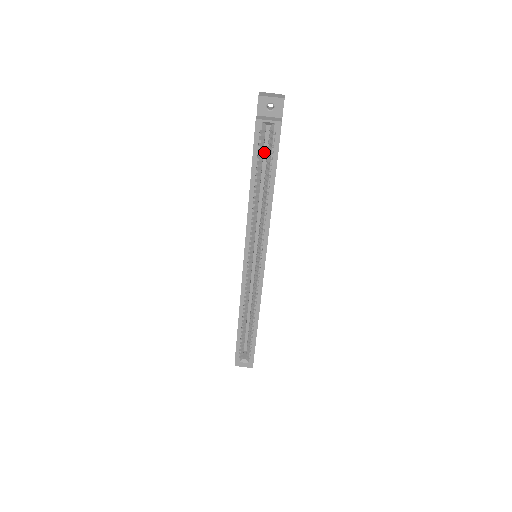
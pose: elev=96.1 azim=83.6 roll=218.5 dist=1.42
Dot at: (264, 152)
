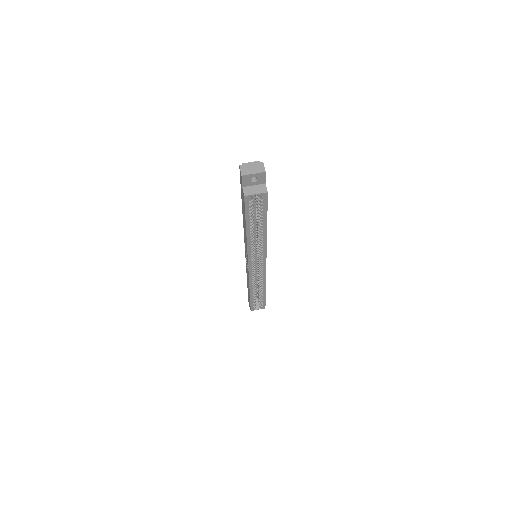
Dot at: occluded
